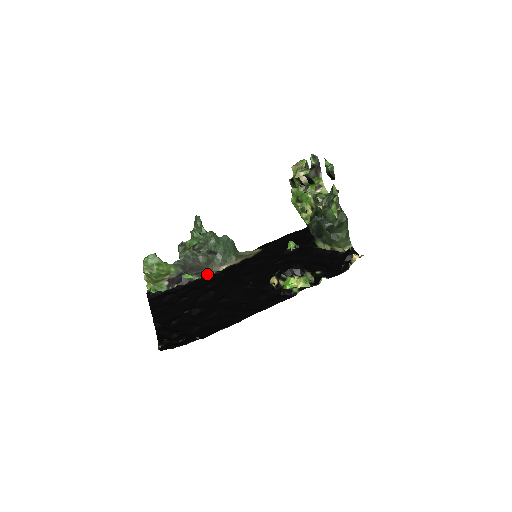
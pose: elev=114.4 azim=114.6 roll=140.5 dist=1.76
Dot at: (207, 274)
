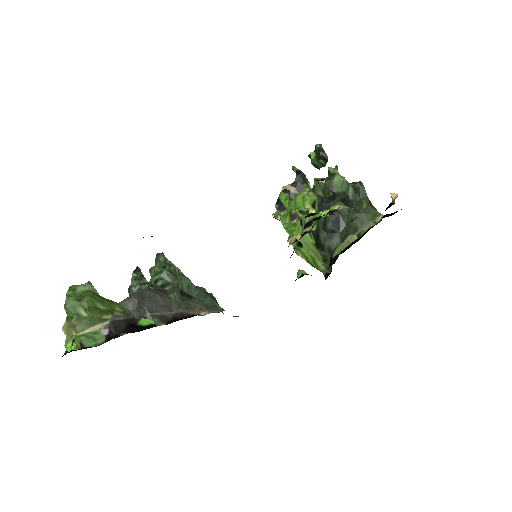
Dot at: (179, 318)
